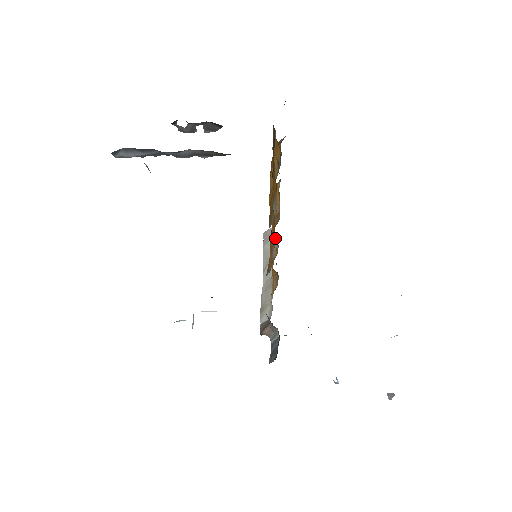
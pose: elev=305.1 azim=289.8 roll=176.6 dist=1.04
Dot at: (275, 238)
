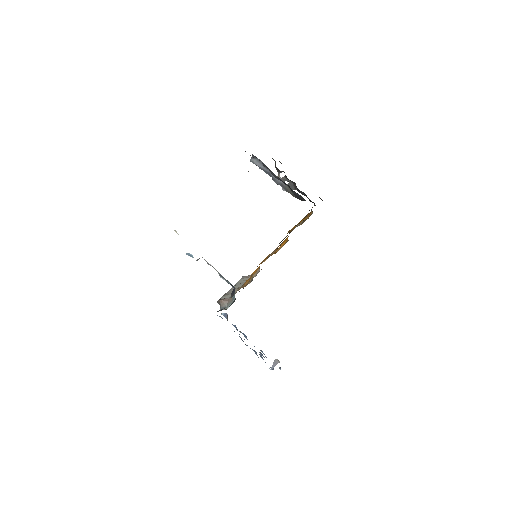
Dot at: (259, 270)
